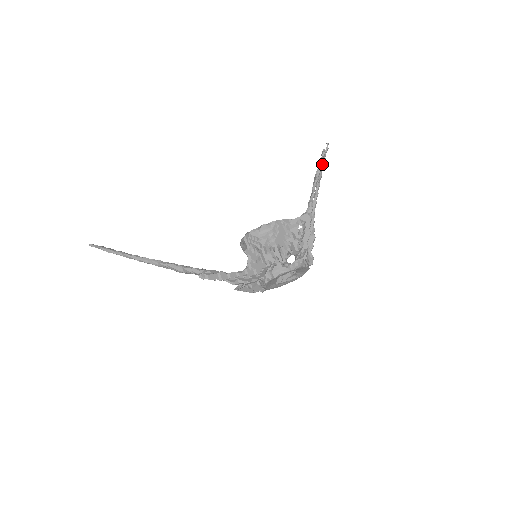
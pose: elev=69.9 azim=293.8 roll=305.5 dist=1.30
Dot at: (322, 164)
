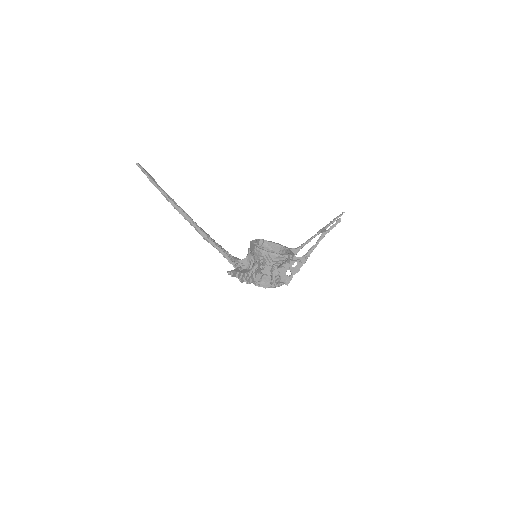
Dot at: occluded
